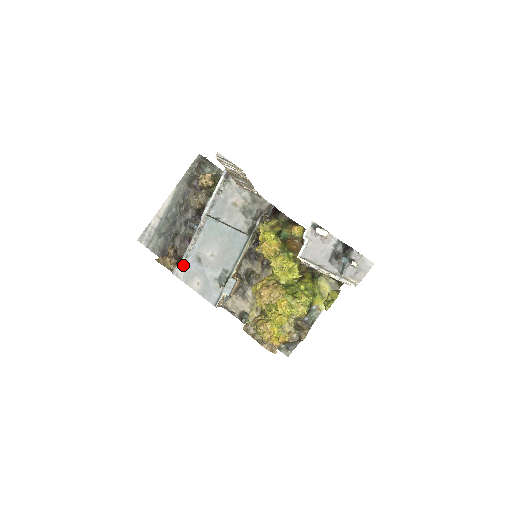
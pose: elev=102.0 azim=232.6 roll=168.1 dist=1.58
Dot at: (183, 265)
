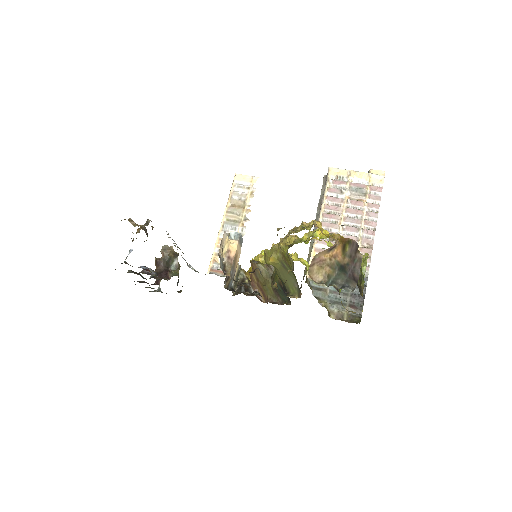
Dot at: occluded
